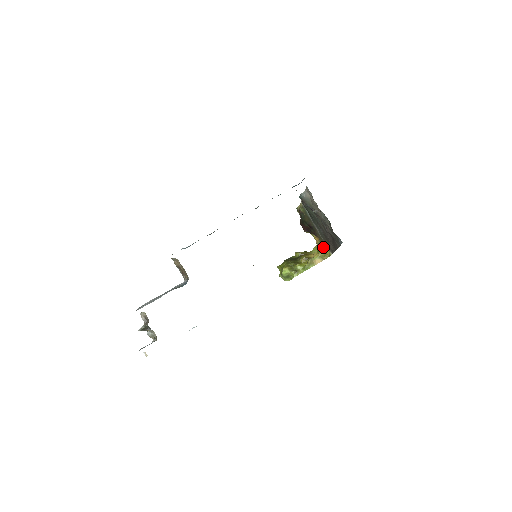
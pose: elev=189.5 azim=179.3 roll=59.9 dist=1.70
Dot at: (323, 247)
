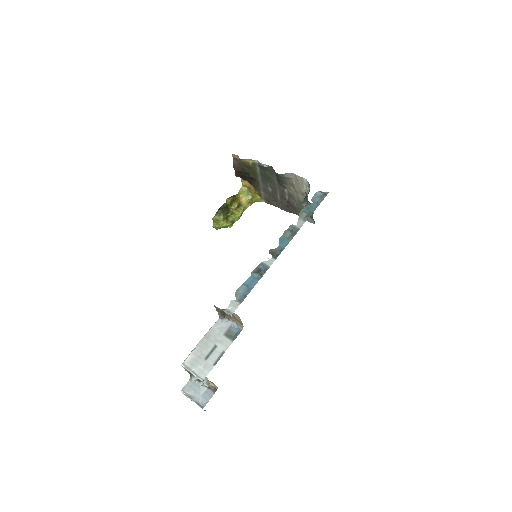
Dot at: (254, 193)
